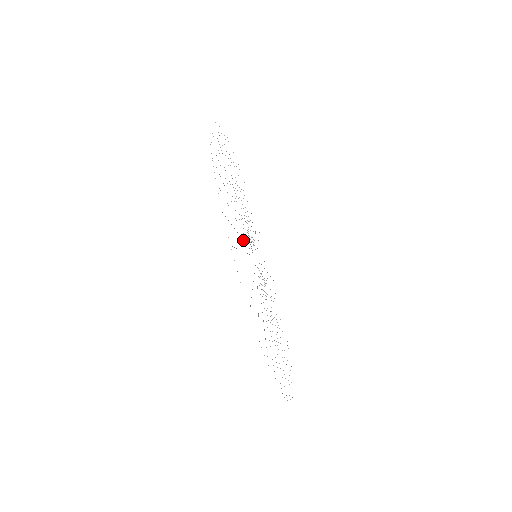
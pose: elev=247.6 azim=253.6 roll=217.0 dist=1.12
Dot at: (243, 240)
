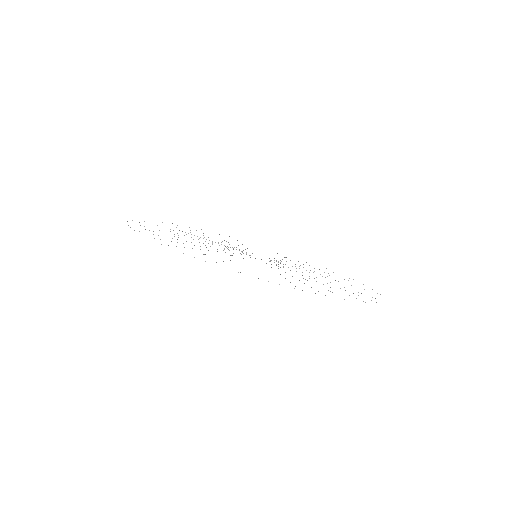
Dot at: occluded
